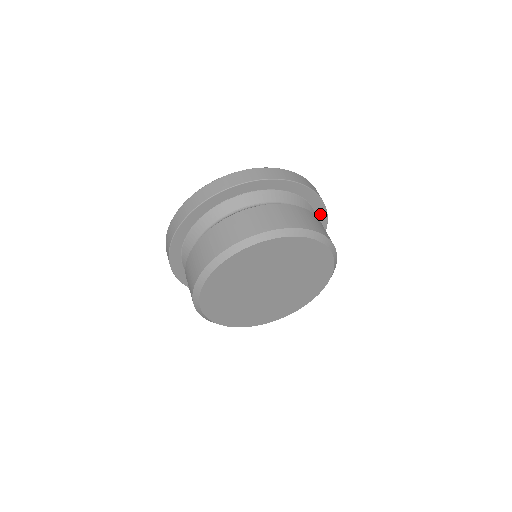
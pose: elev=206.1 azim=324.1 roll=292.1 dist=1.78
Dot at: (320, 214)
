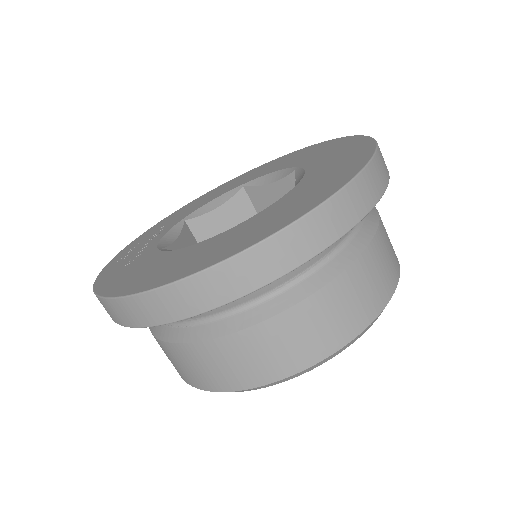
Dot at: occluded
